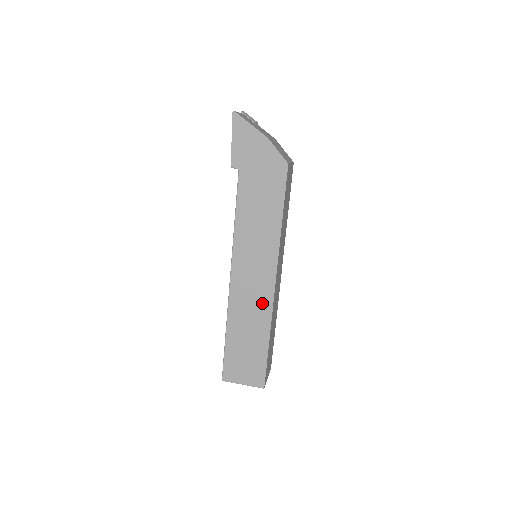
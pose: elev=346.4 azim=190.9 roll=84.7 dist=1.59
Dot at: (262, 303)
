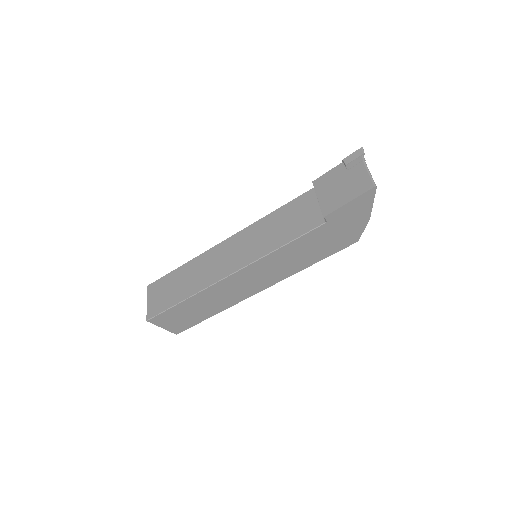
Dot at: (235, 297)
